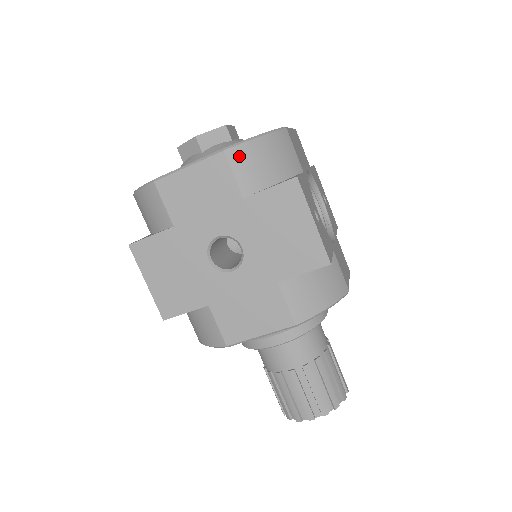
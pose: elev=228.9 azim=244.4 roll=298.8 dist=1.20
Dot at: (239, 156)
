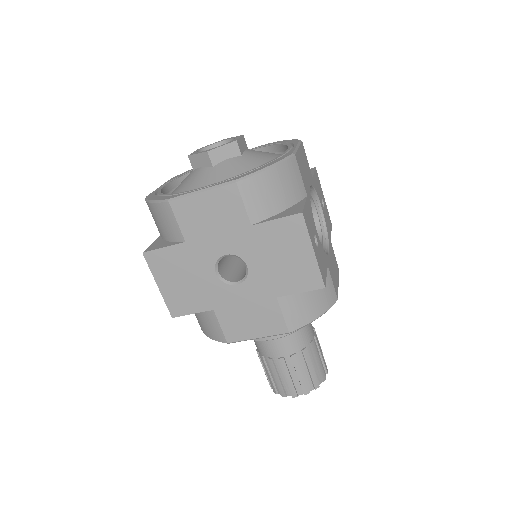
Dot at: (250, 187)
